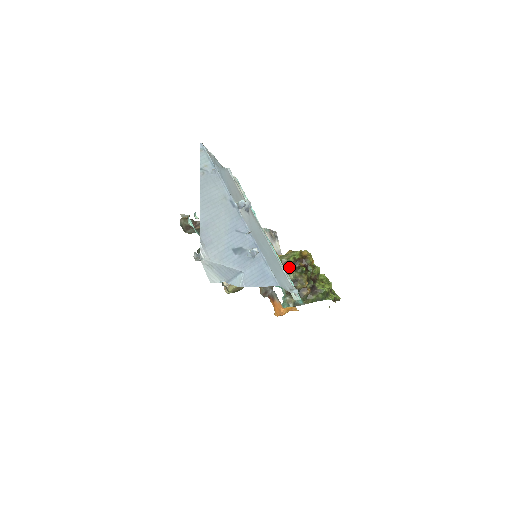
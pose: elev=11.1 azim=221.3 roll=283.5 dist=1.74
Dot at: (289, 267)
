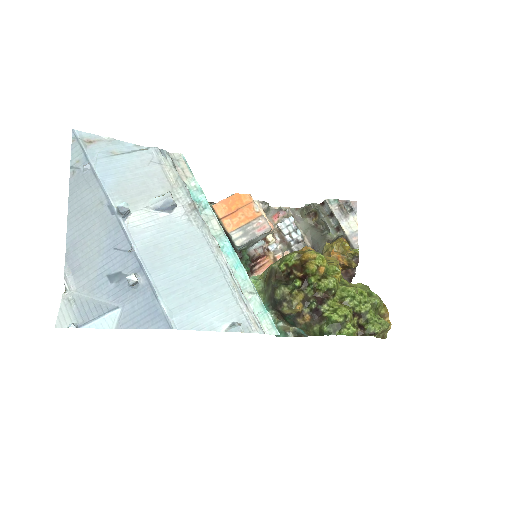
Dot at: (280, 278)
